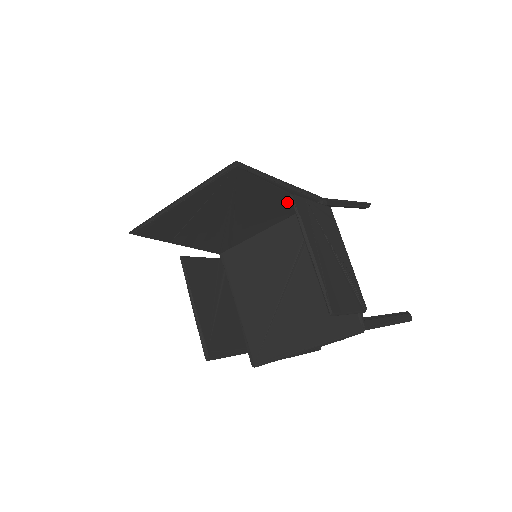
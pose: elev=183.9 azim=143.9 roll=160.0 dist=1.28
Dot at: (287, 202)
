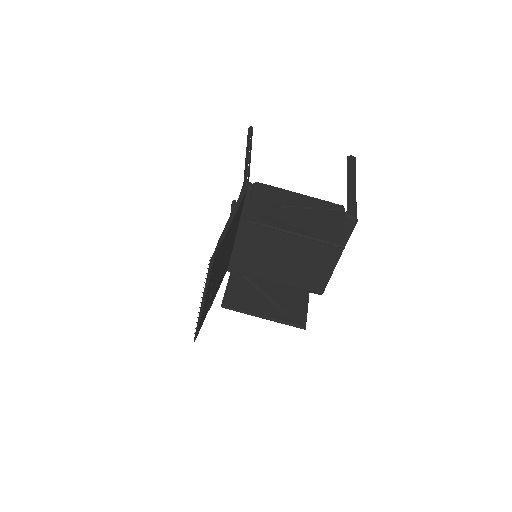
Dot at: (237, 216)
